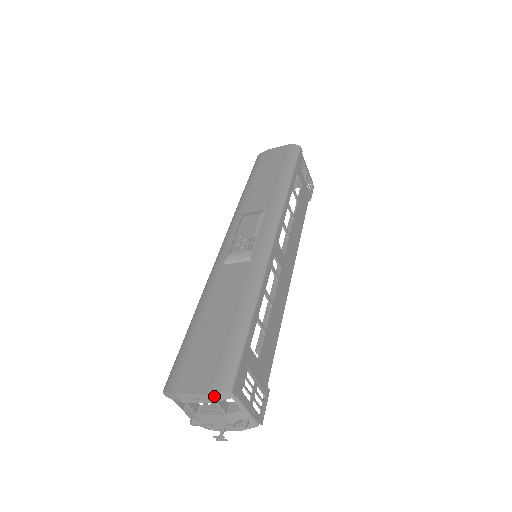
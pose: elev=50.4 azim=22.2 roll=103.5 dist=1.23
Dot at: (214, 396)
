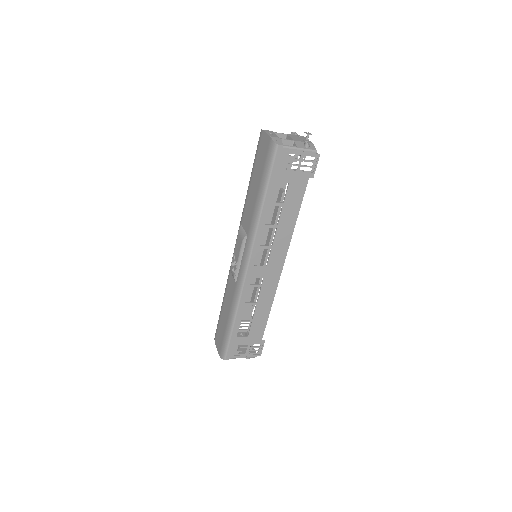
Dot at: occluded
